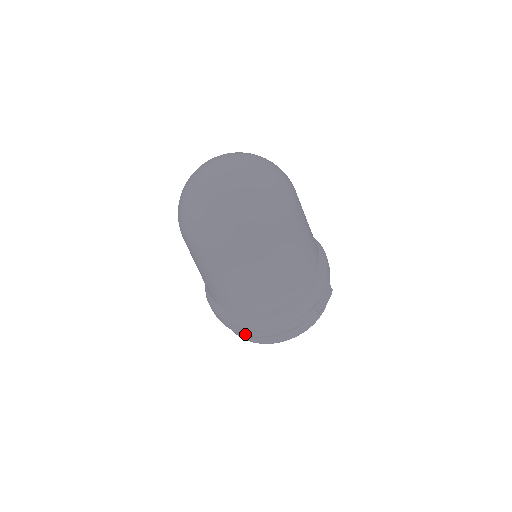
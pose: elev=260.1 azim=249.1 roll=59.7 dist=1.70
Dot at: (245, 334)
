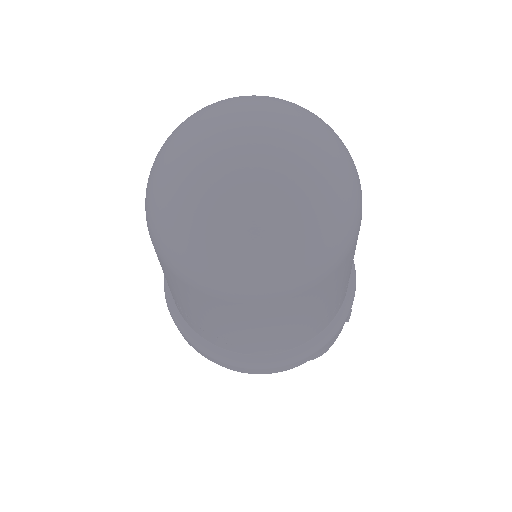
Dot at: occluded
